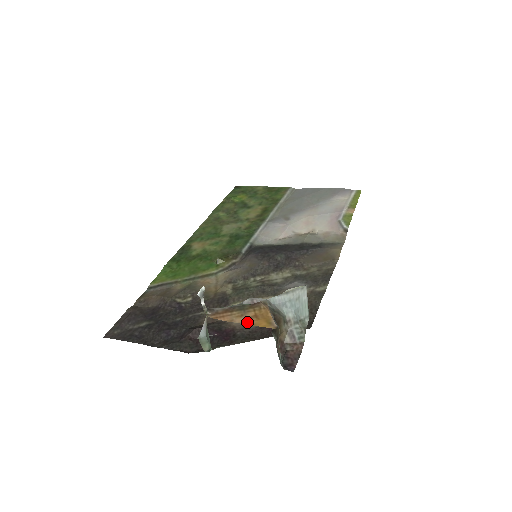
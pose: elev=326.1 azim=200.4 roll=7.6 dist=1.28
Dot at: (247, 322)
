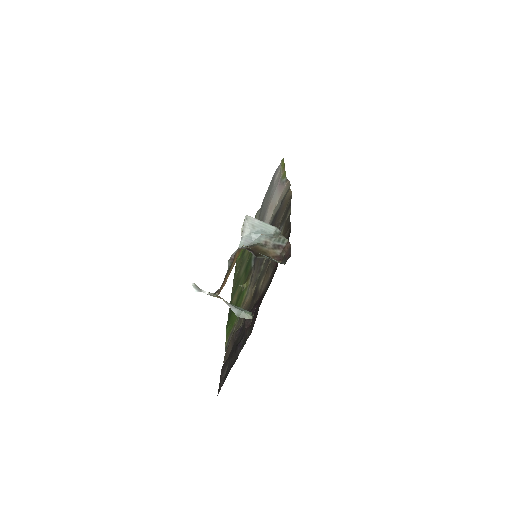
Dot at: (232, 268)
